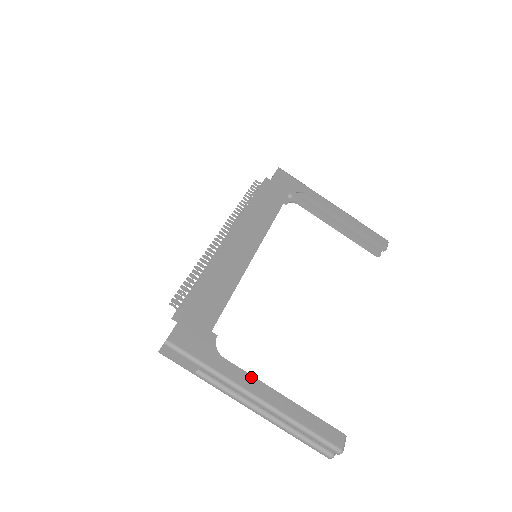
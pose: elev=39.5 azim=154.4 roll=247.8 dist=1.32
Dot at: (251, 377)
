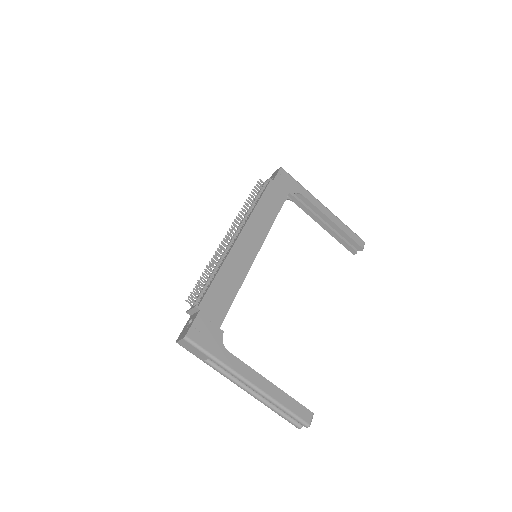
Dot at: (248, 367)
